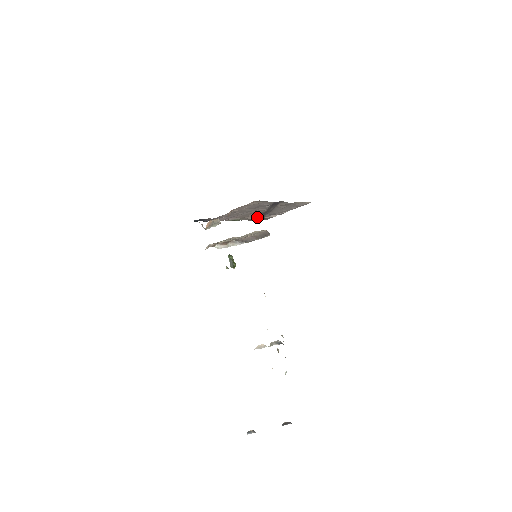
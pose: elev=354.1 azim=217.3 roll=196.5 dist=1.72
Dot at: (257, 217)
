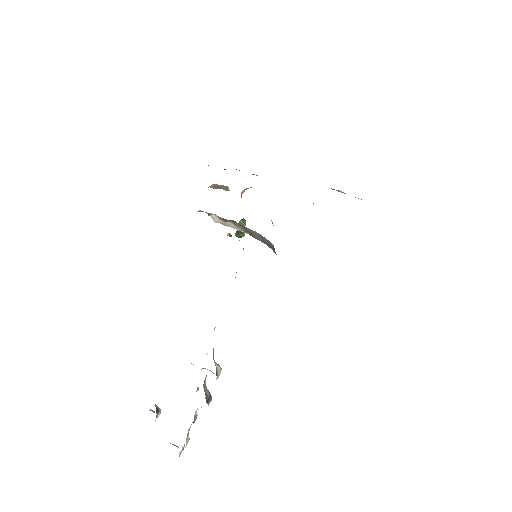
Dot at: occluded
